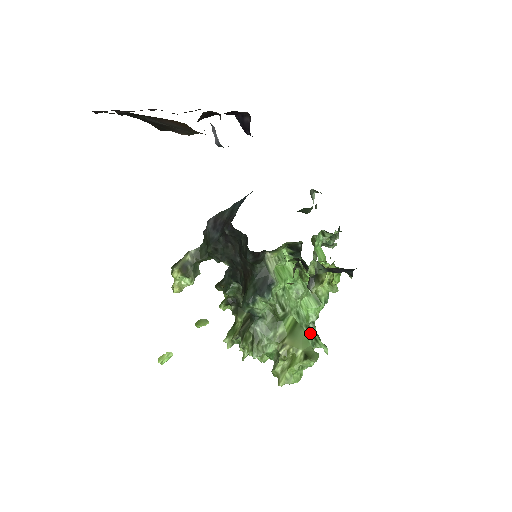
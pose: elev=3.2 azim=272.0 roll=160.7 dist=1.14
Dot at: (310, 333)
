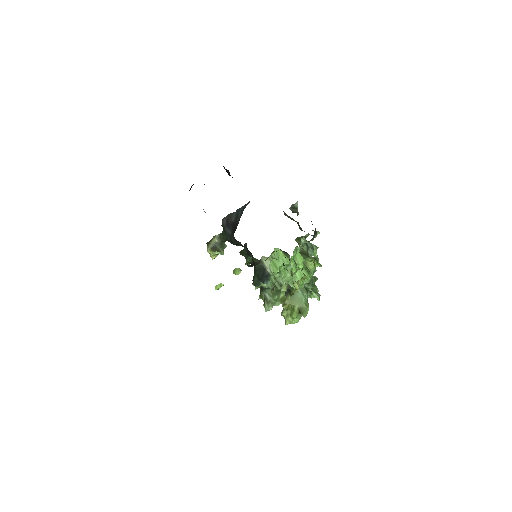
Dot at: (304, 294)
